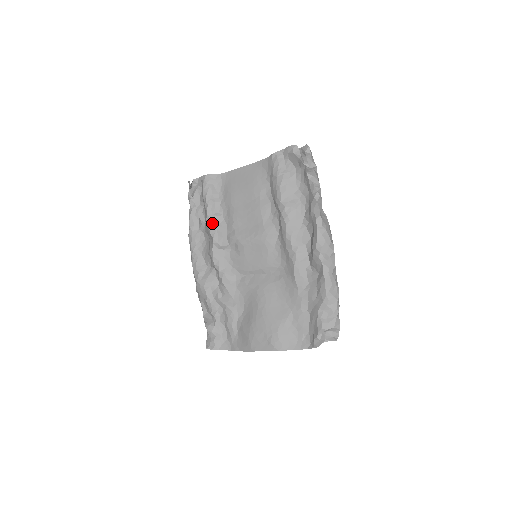
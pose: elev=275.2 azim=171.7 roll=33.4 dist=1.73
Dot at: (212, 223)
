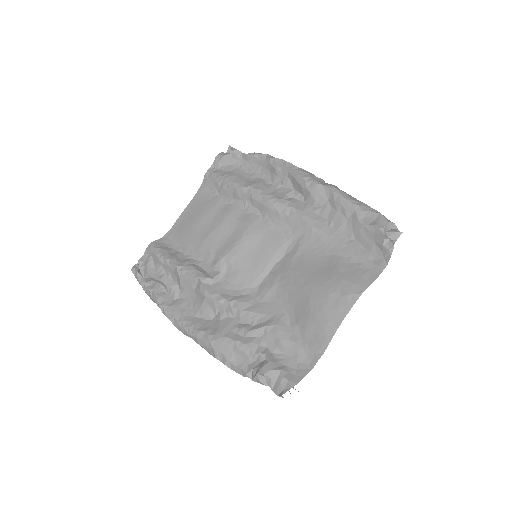
Dot at: (186, 268)
